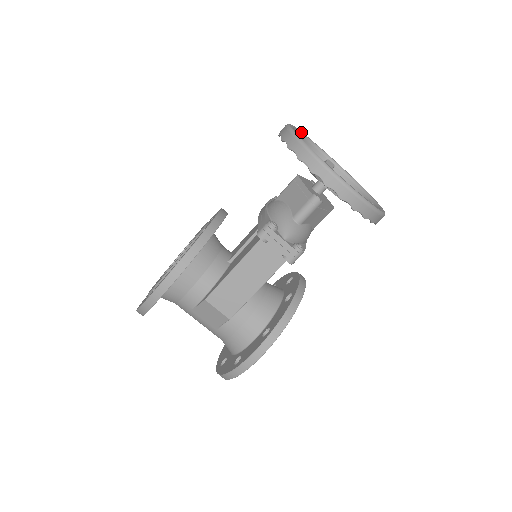
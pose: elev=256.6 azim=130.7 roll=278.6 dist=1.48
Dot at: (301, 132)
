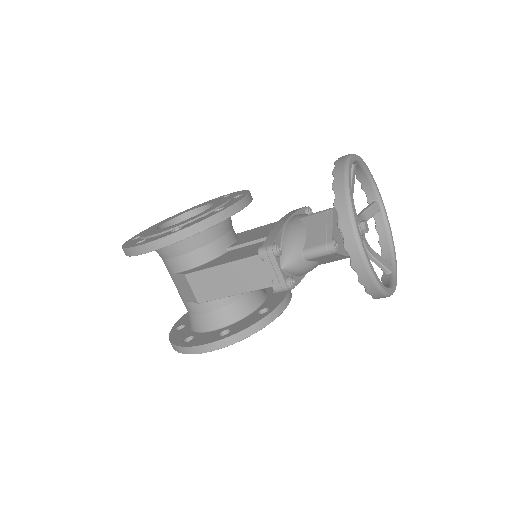
Dot at: (364, 164)
